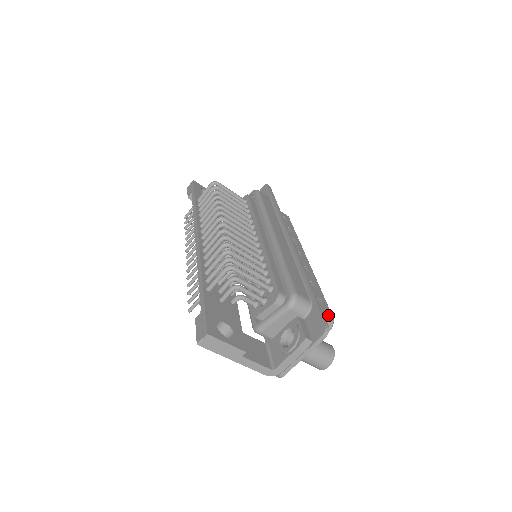
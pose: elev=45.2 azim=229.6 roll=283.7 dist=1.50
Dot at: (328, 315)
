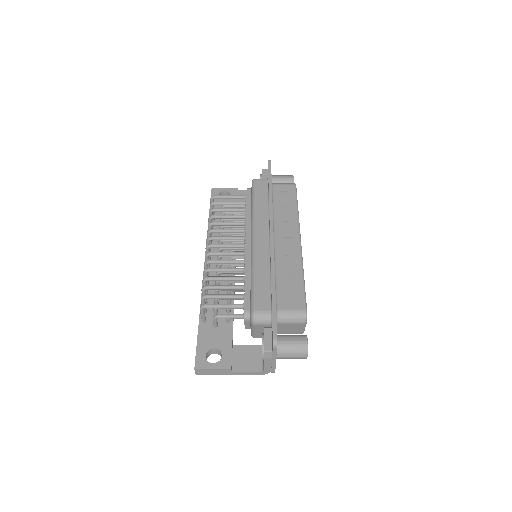
Dot at: (298, 311)
